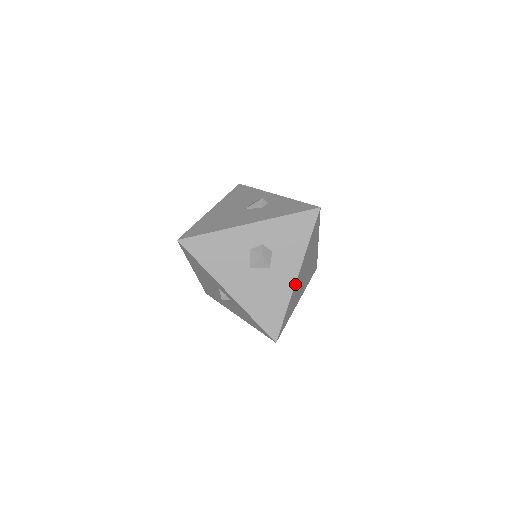
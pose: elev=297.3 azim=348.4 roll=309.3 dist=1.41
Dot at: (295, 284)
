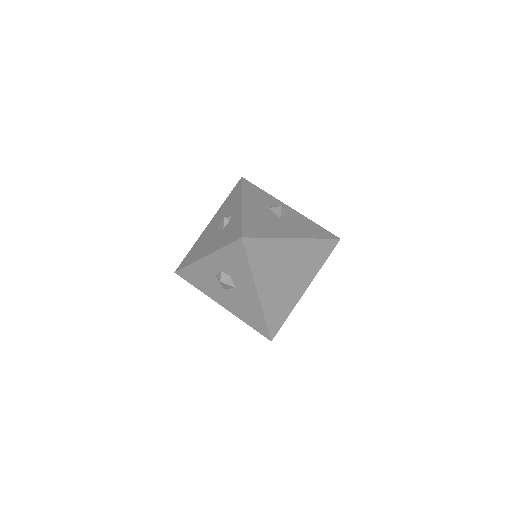
Dot at: (260, 299)
